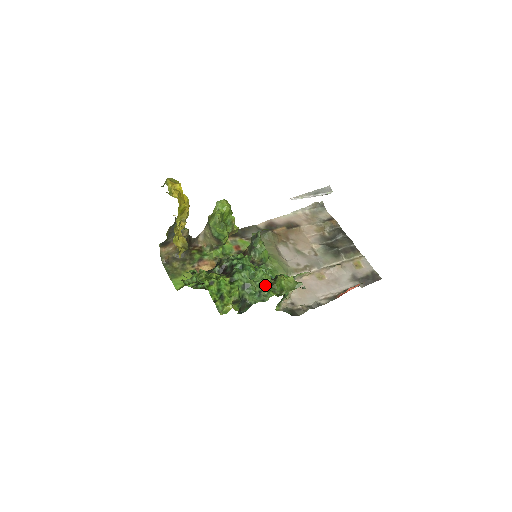
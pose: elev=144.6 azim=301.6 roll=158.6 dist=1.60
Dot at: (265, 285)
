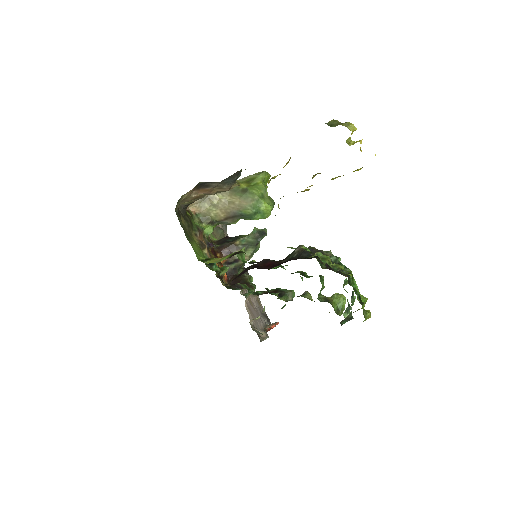
Dot at: (320, 298)
